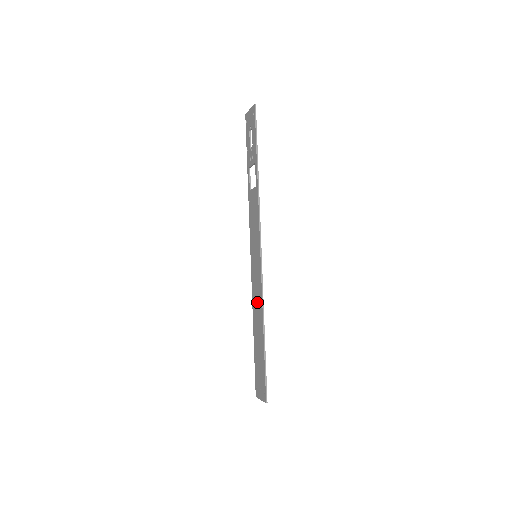
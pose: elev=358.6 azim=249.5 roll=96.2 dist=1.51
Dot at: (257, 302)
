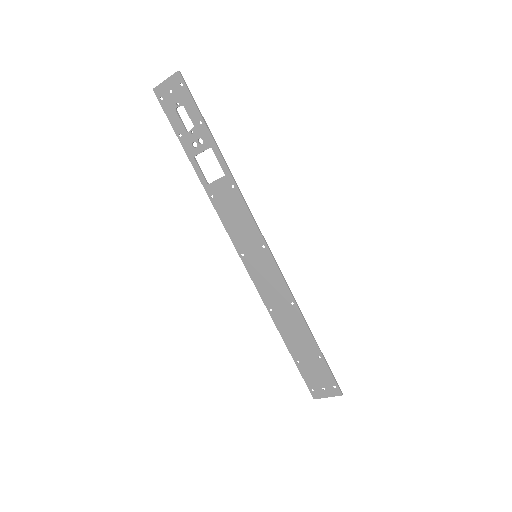
Dot at: (281, 304)
